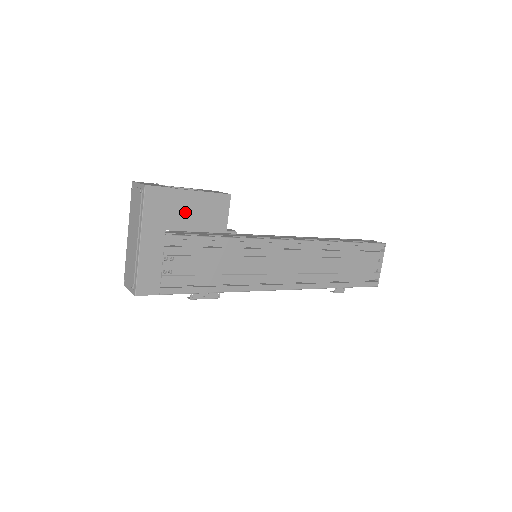
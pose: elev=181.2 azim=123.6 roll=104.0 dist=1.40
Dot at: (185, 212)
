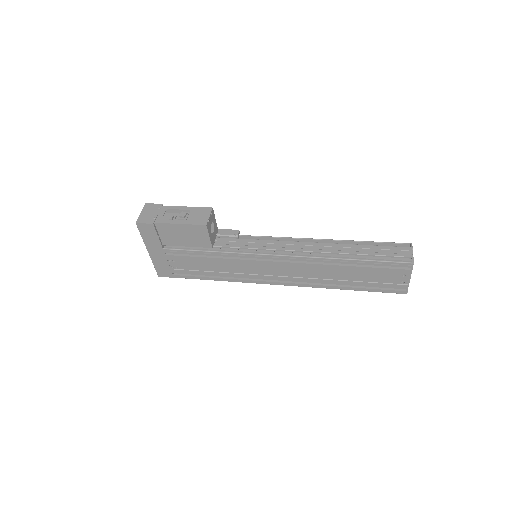
Dot at: (173, 236)
